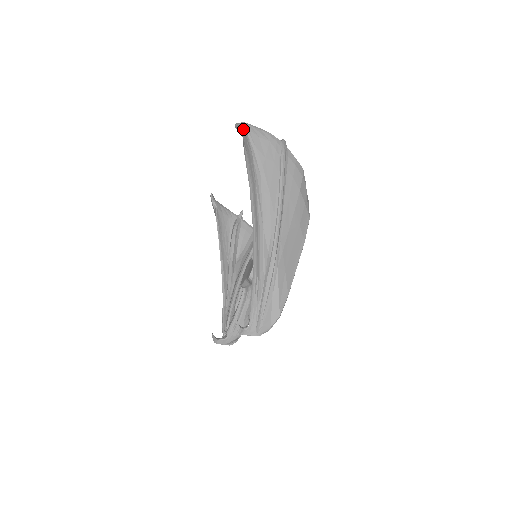
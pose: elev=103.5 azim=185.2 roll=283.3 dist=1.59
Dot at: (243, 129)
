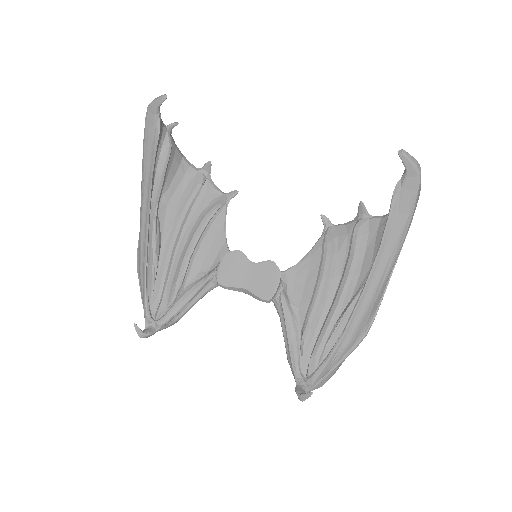
Dot at: (418, 176)
